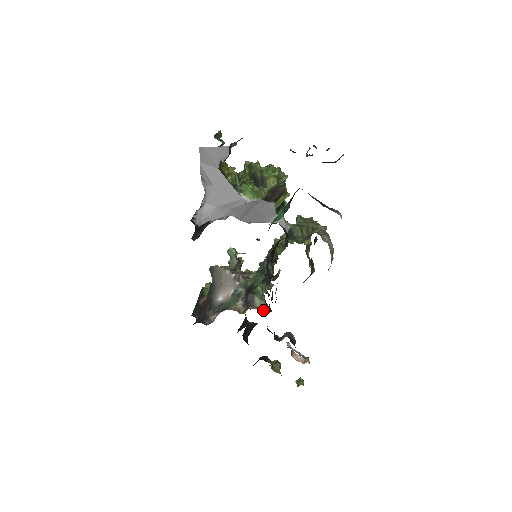
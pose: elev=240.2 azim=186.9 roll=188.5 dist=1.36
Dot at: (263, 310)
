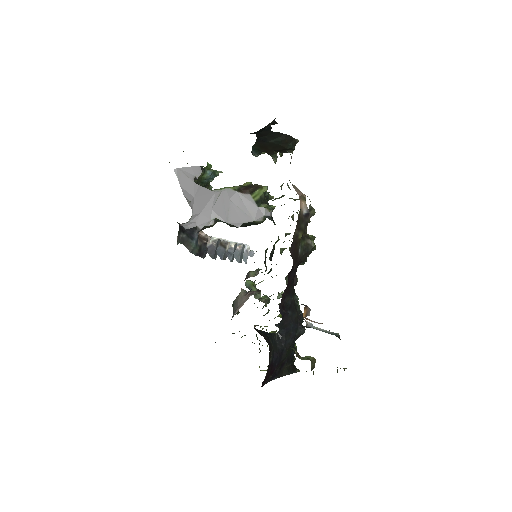
Dot at: (256, 275)
